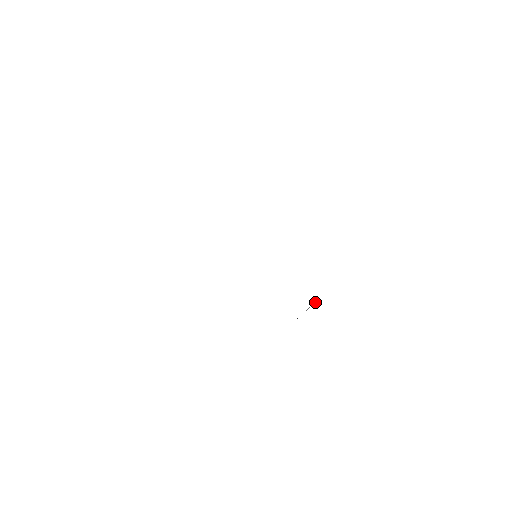
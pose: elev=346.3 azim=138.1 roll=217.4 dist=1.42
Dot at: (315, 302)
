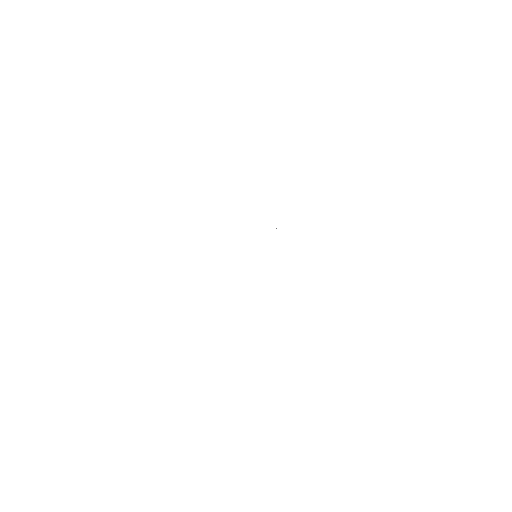
Dot at: occluded
